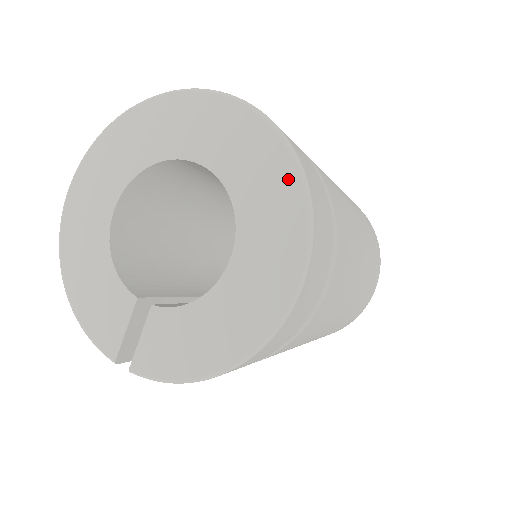
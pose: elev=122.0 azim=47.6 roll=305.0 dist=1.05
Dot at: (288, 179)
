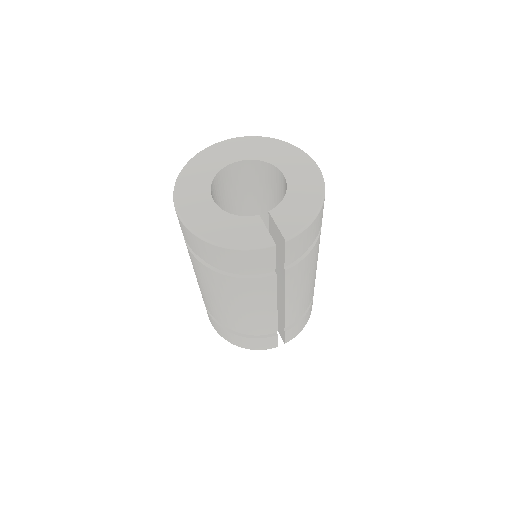
Dot at: (278, 144)
